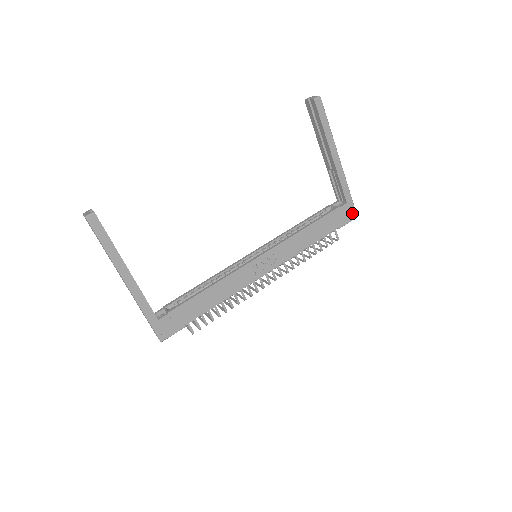
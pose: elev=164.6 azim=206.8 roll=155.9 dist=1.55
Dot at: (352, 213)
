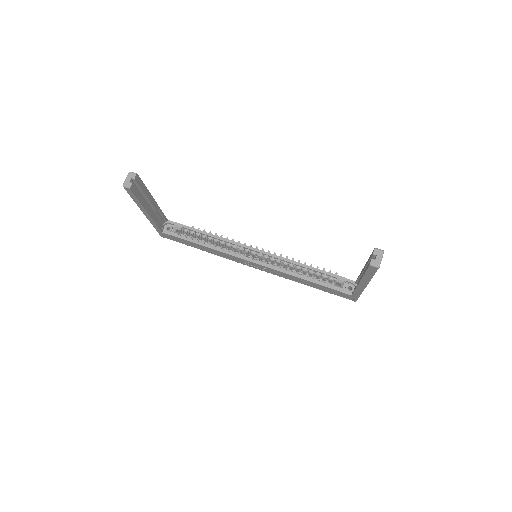
Dot at: (352, 299)
